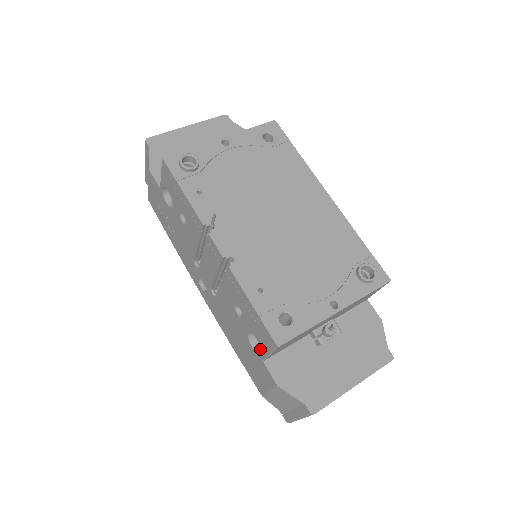
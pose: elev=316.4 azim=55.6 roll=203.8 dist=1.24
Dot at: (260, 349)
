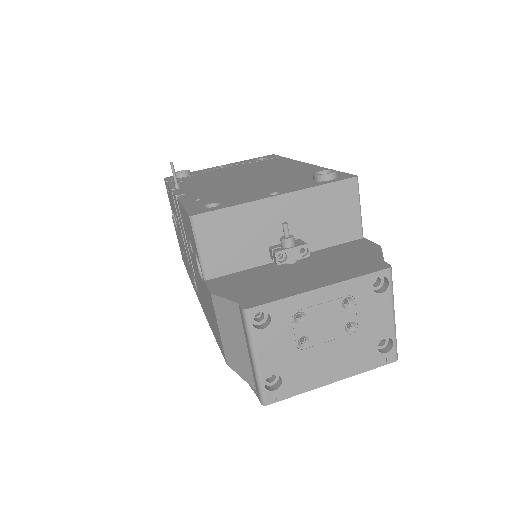
Dot at: occluded
